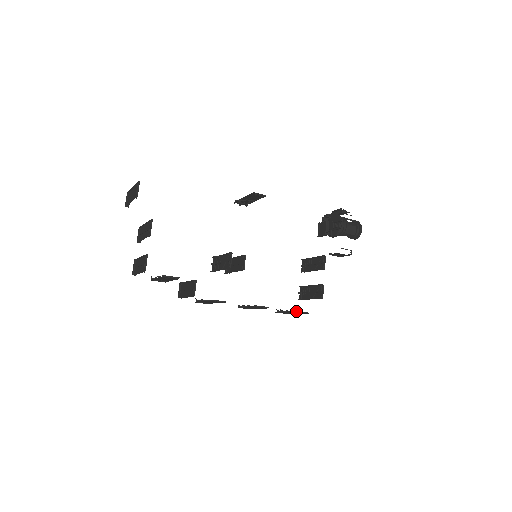
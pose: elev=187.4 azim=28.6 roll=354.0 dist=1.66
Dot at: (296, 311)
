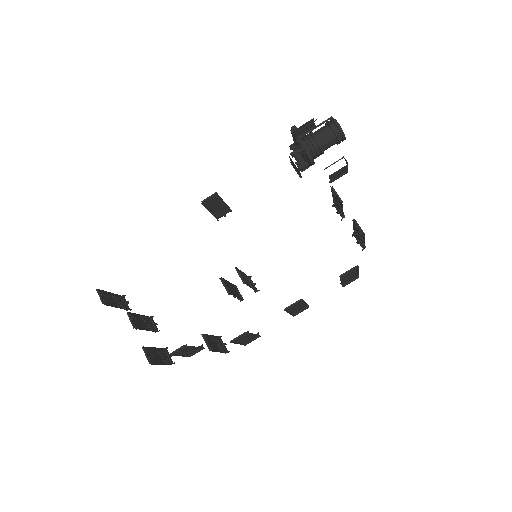
Dot at: occluded
